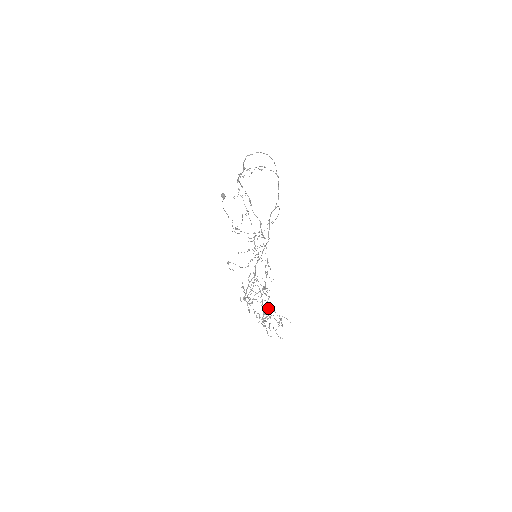
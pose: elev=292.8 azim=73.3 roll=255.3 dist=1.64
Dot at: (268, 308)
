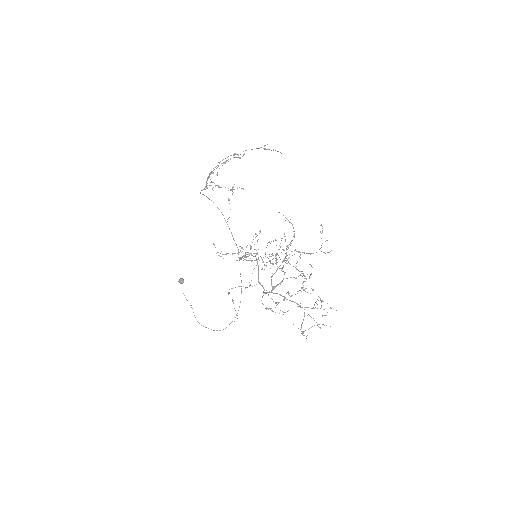
Dot at: (300, 303)
